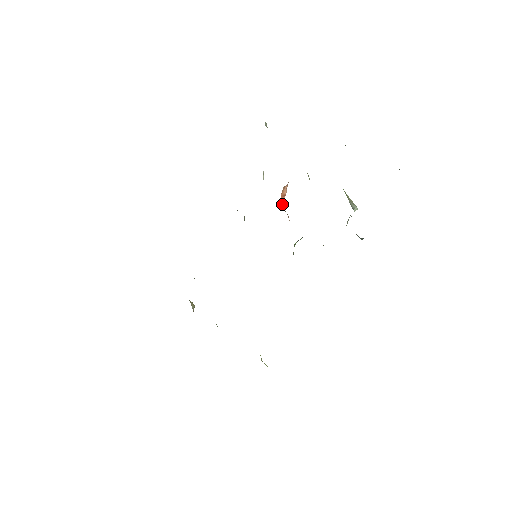
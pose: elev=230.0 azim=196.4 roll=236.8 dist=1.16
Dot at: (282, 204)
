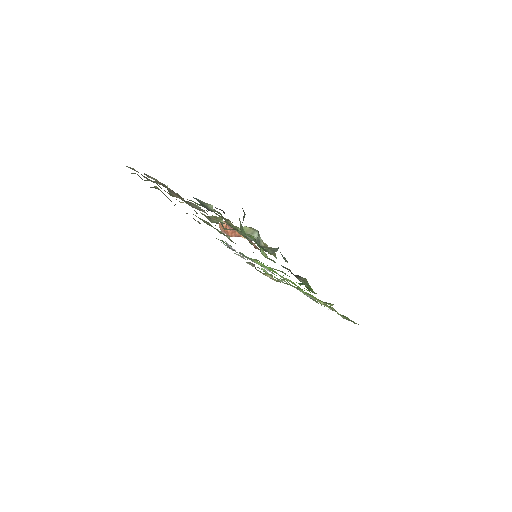
Dot at: (231, 230)
